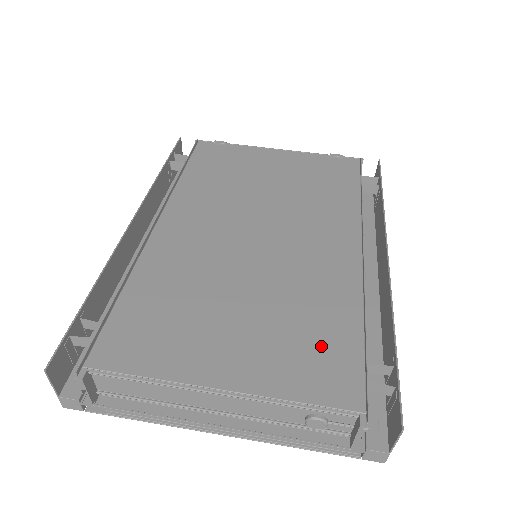
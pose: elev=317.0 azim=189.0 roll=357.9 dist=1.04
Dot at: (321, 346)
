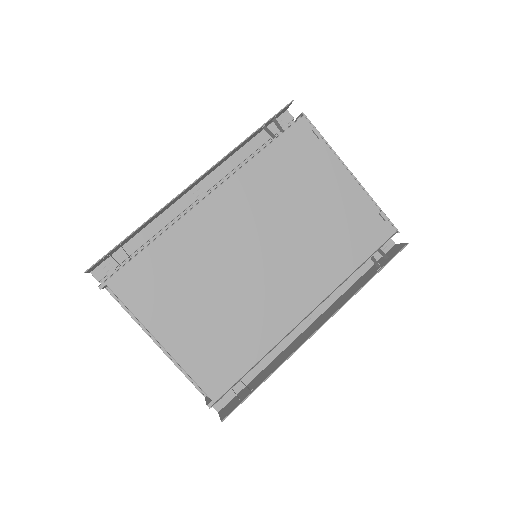
Dot at: (227, 357)
